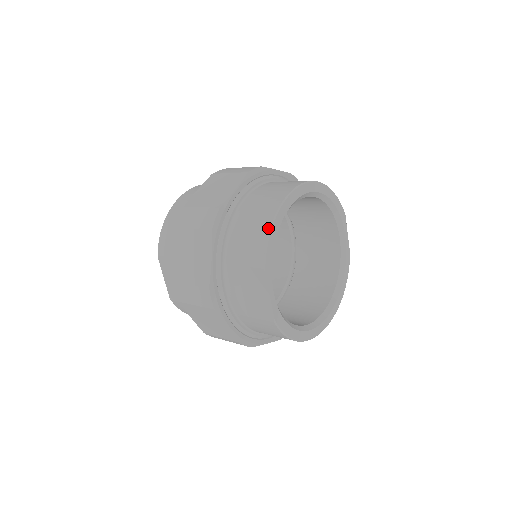
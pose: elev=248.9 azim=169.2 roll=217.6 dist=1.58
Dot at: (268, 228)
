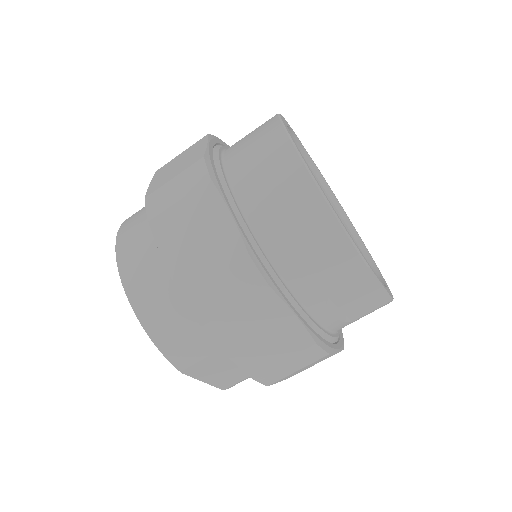
Dot at: (334, 221)
